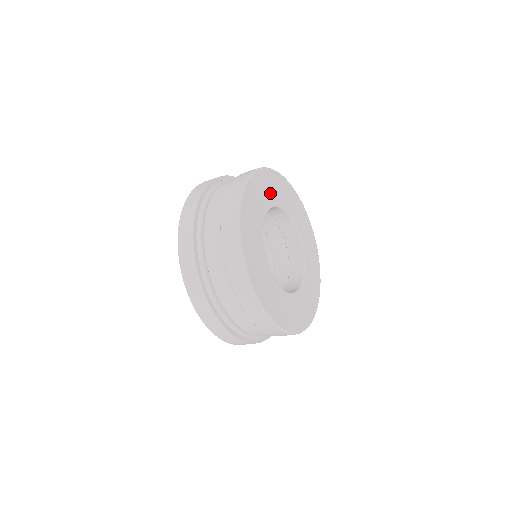
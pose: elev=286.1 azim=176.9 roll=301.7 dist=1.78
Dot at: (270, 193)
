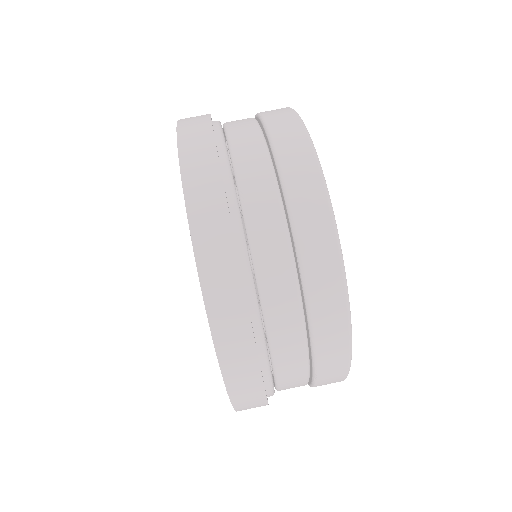
Dot at: occluded
